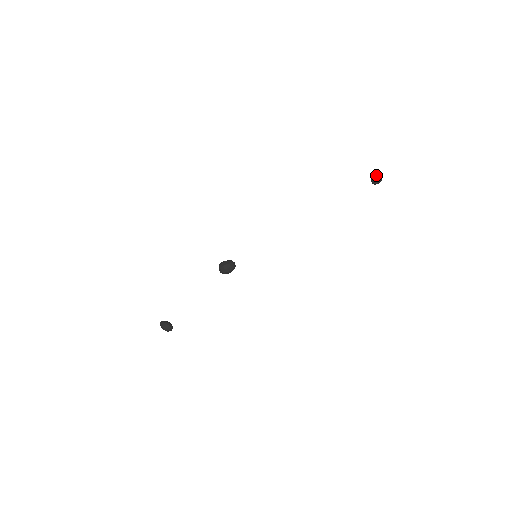
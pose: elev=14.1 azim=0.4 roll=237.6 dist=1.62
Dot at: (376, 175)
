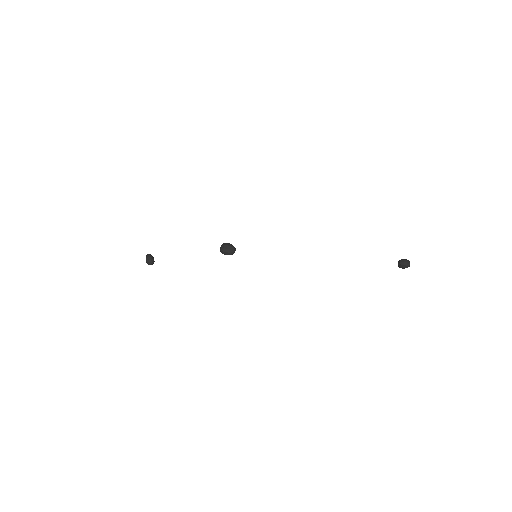
Dot at: (405, 259)
